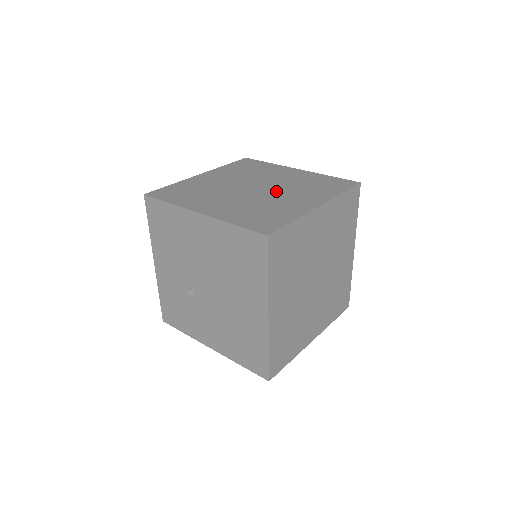
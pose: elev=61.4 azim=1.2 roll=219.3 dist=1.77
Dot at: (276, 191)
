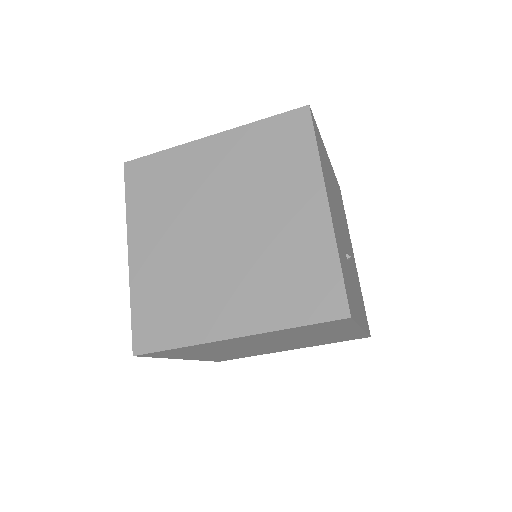
Dot at: (232, 258)
